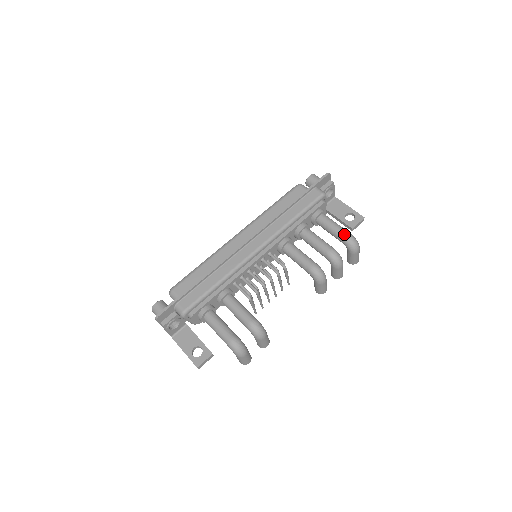
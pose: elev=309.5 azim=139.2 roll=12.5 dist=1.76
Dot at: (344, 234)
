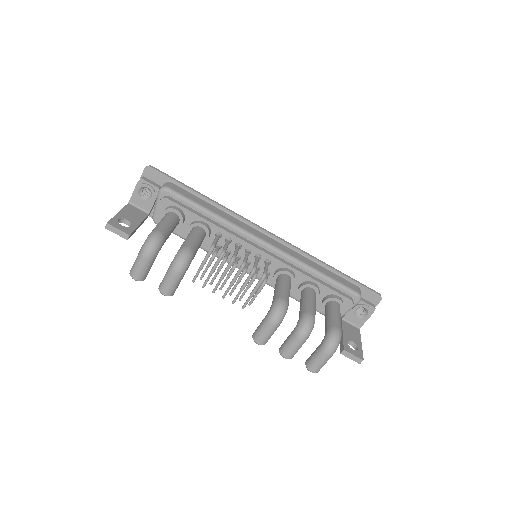
Dot at: (337, 325)
